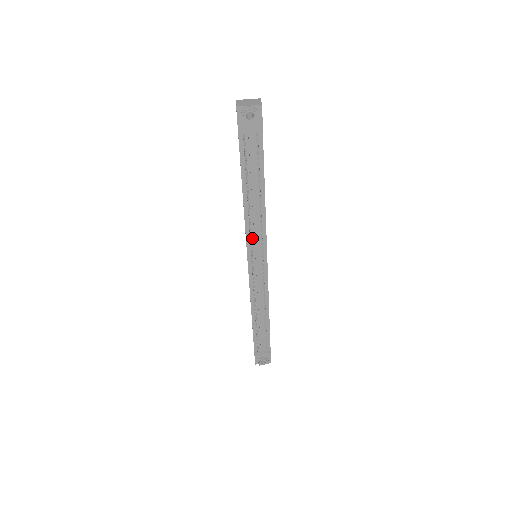
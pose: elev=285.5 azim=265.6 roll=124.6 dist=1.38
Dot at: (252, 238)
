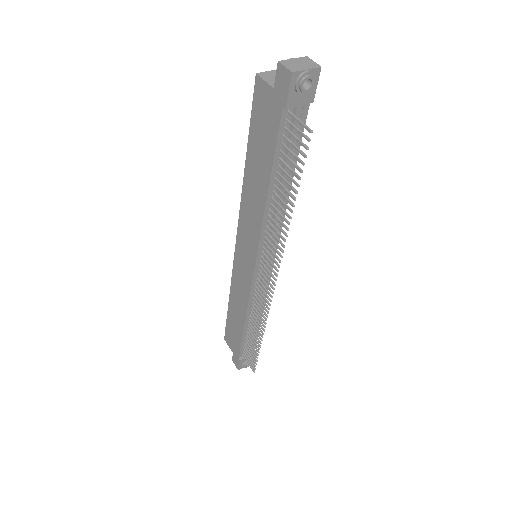
Dot at: (266, 239)
